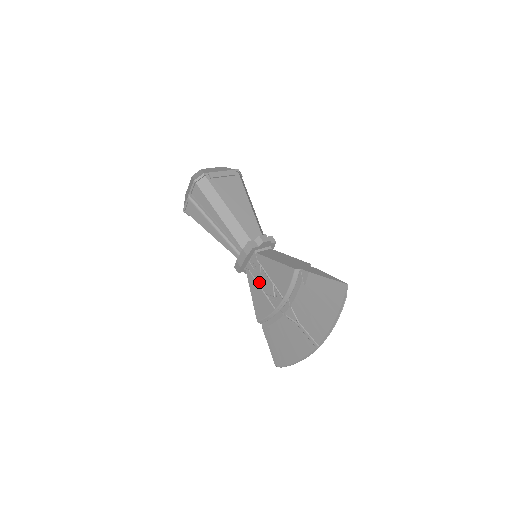
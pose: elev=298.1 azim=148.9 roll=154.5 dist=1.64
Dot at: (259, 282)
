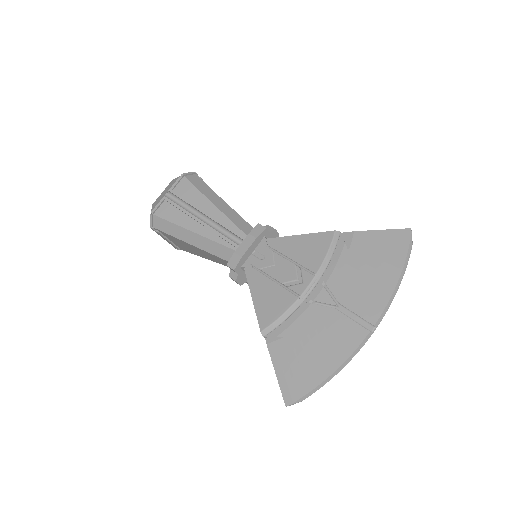
Dot at: (269, 272)
